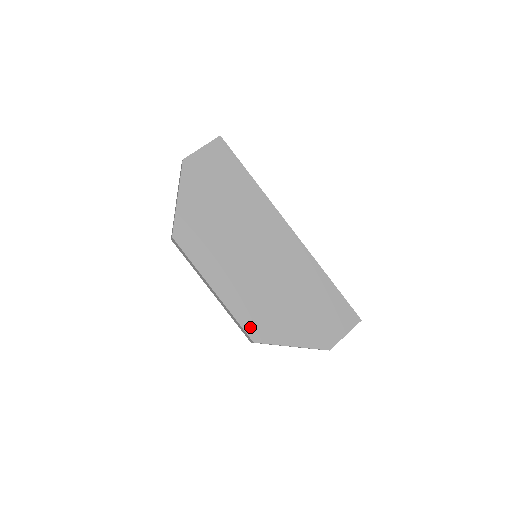
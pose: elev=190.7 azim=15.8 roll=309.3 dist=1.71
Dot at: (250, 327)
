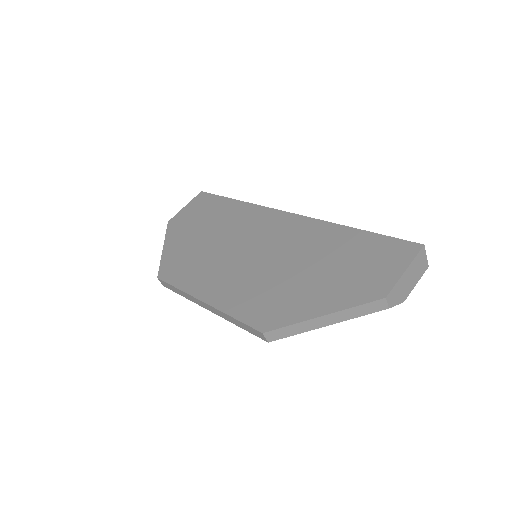
Dot at: (254, 318)
